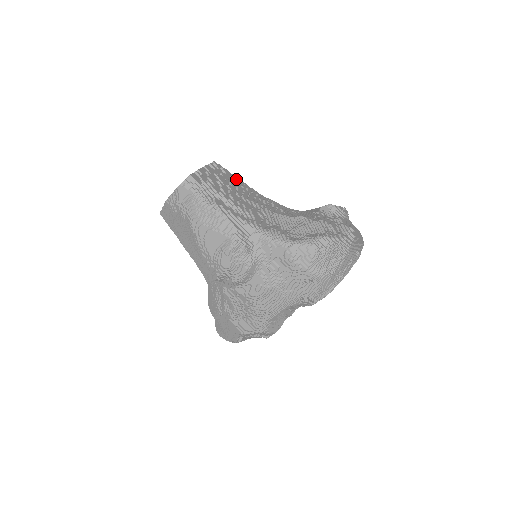
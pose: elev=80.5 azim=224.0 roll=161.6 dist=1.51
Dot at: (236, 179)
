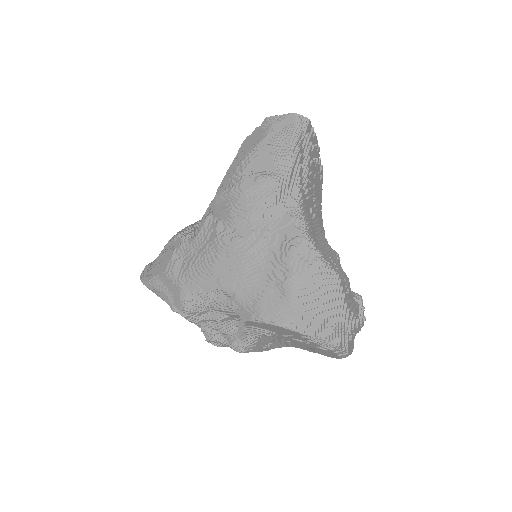
Dot at: occluded
